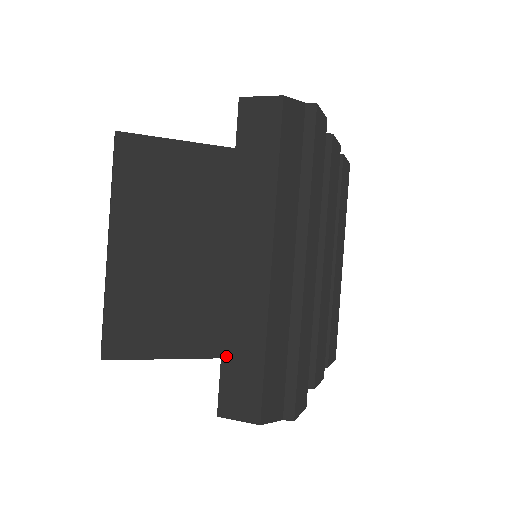
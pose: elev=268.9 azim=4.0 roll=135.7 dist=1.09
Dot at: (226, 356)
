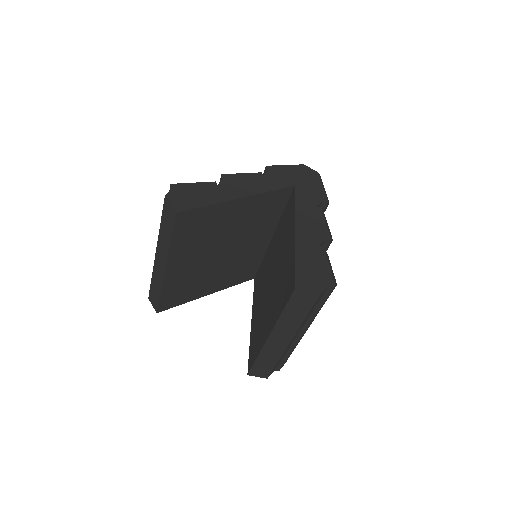
Dot at: (257, 362)
